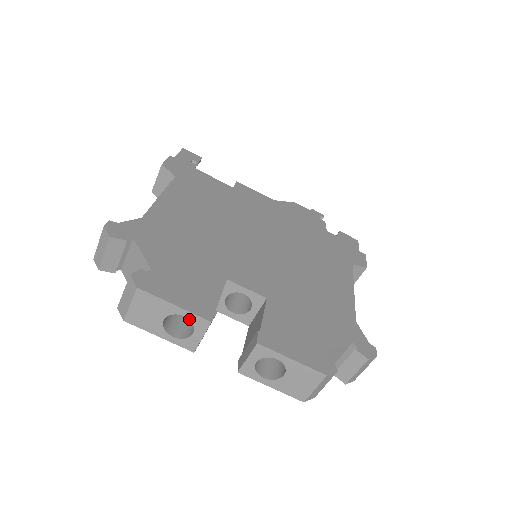
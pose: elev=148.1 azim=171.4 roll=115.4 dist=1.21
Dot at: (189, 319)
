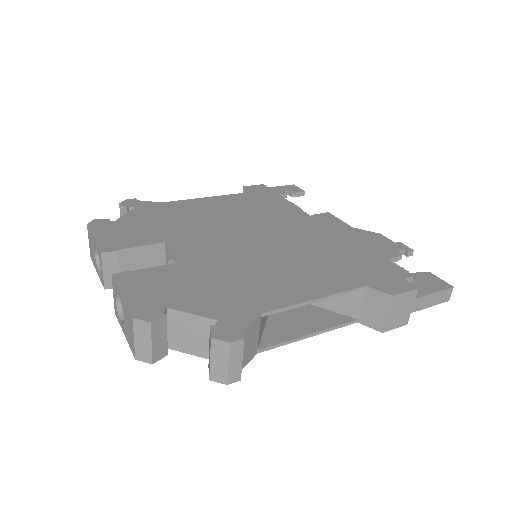
Dot at: (98, 251)
